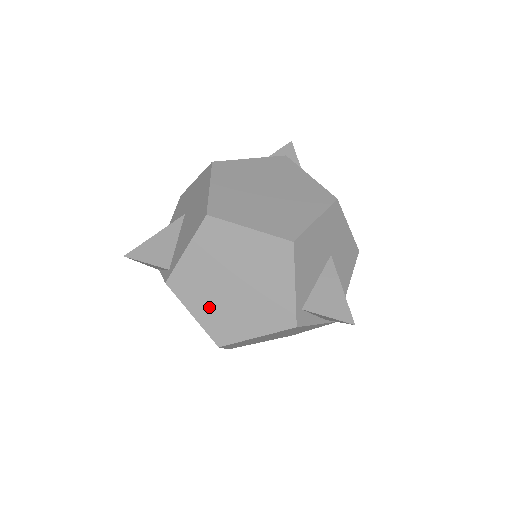
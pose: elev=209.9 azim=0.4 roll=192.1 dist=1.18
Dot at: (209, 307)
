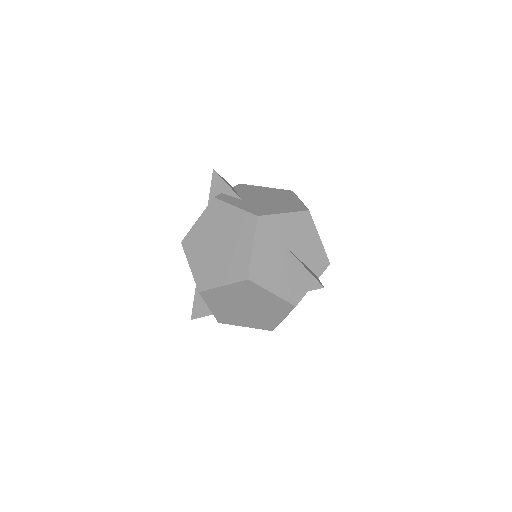
Dot at: (248, 321)
